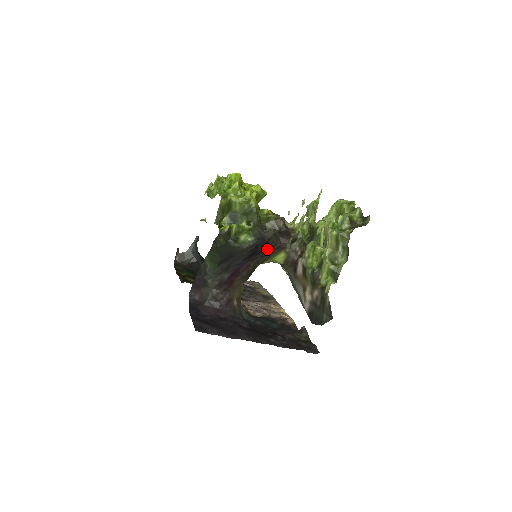
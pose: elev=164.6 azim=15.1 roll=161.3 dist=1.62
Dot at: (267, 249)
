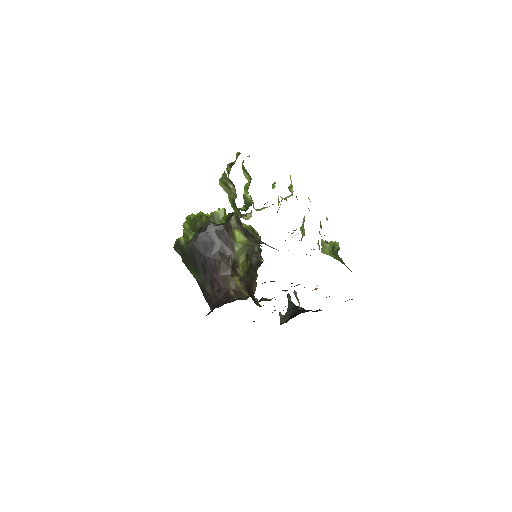
Dot at: (222, 237)
